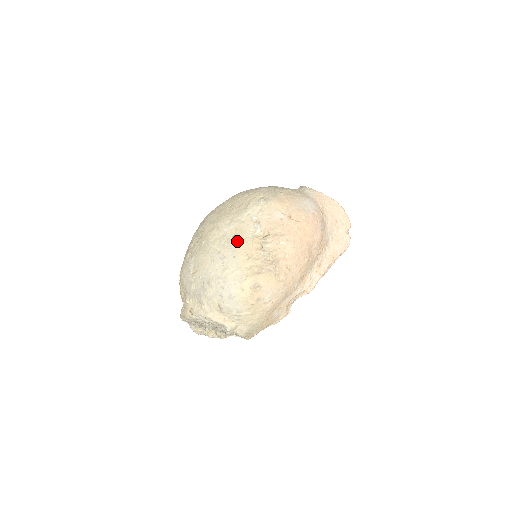
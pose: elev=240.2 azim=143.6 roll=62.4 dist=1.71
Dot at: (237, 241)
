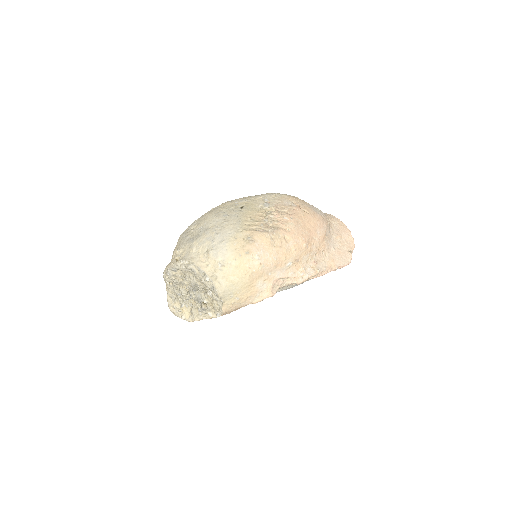
Dot at: (244, 209)
